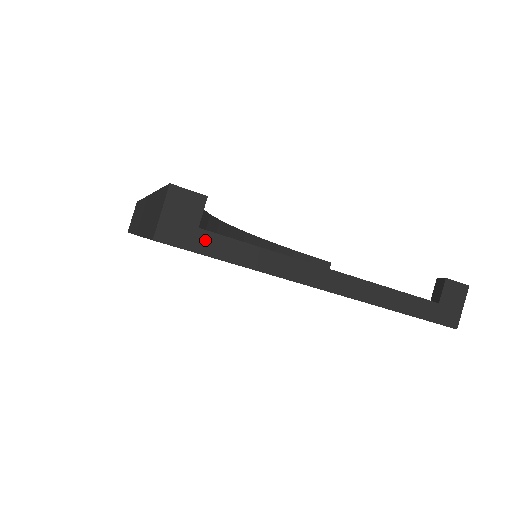
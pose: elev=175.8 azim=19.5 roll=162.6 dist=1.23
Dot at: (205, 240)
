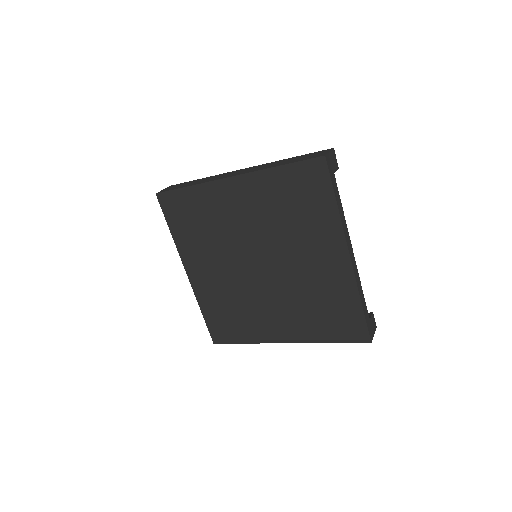
Dot at: (334, 180)
